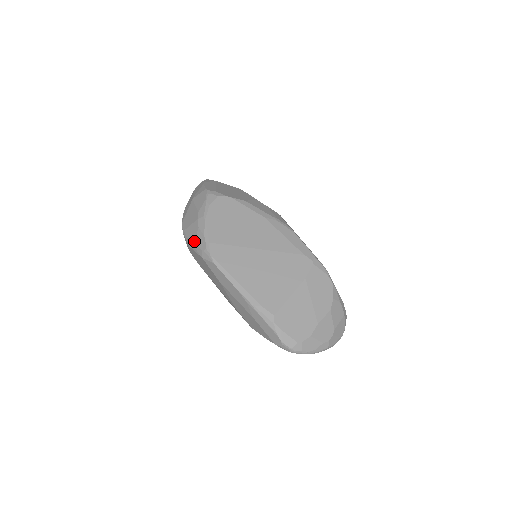
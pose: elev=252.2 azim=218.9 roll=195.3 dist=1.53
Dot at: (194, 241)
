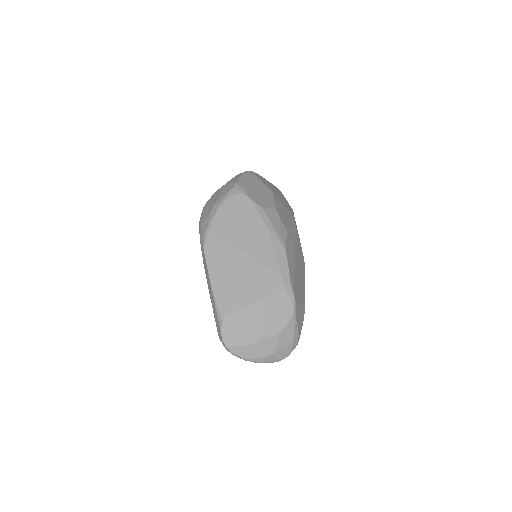
Dot at: (202, 222)
